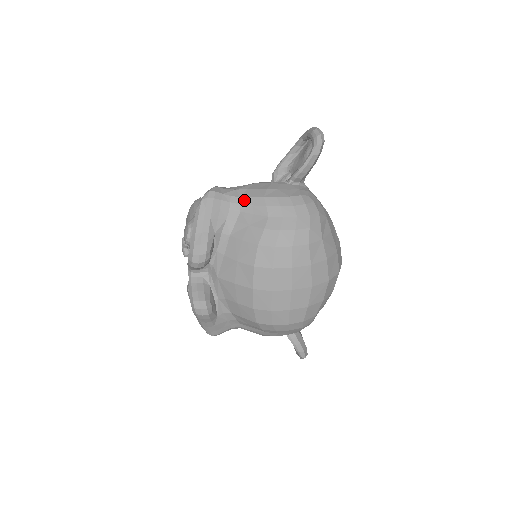
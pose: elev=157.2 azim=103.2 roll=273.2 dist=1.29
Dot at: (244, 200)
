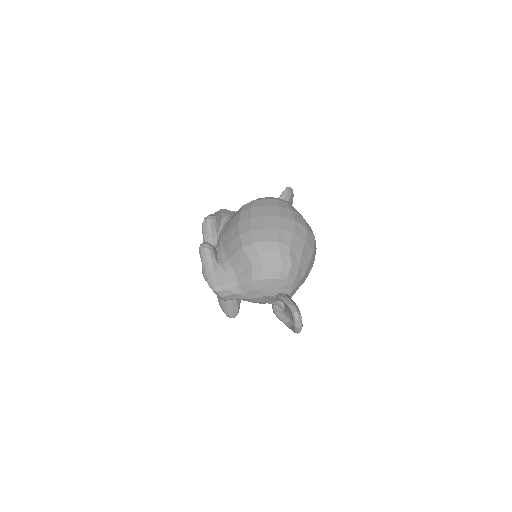
Dot at: occluded
